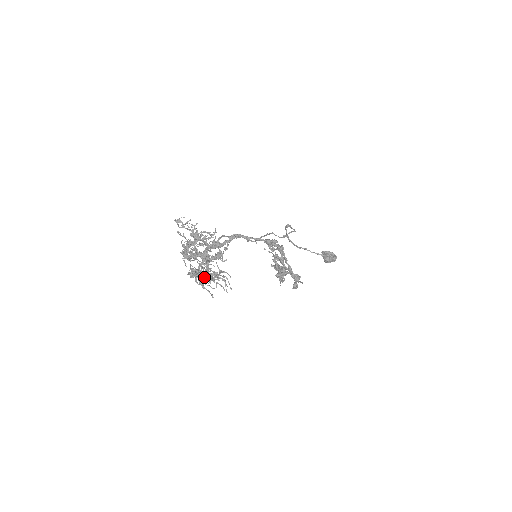
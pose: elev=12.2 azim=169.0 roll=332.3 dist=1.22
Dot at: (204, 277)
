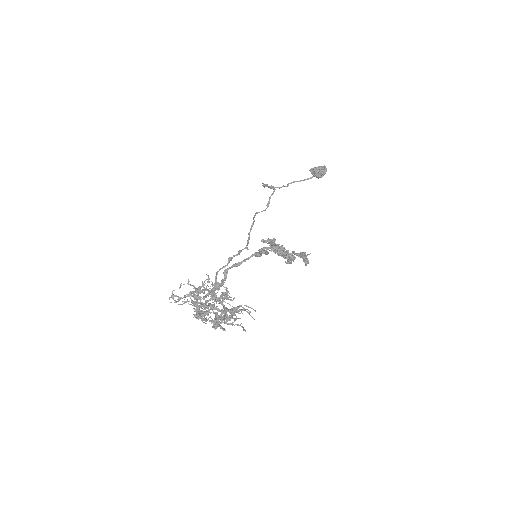
Dot at: occluded
